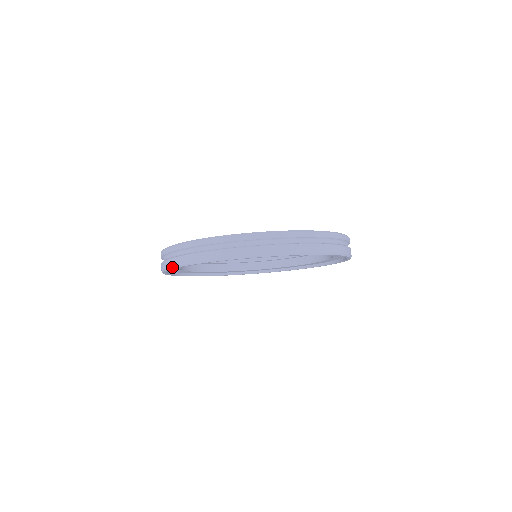
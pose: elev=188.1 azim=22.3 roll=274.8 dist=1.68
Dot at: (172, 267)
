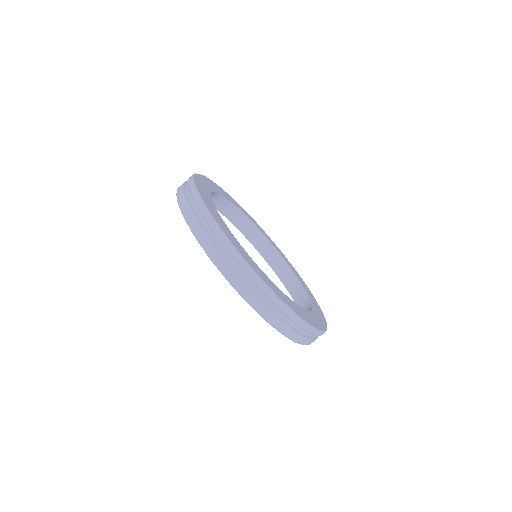
Dot at: (178, 202)
